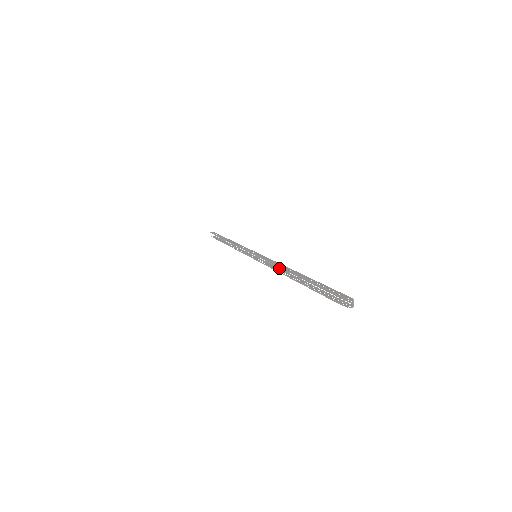
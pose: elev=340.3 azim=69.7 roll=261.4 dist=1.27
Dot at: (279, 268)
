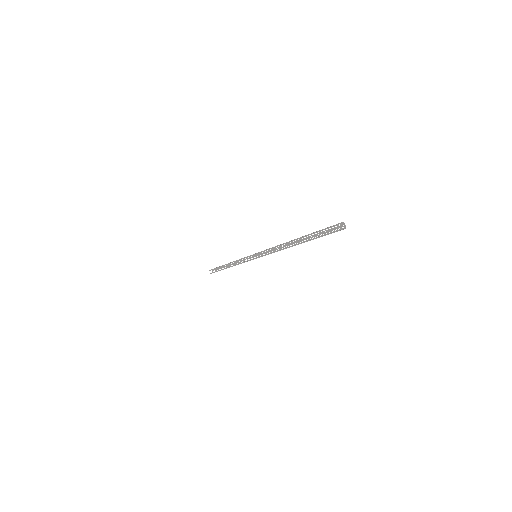
Dot at: occluded
